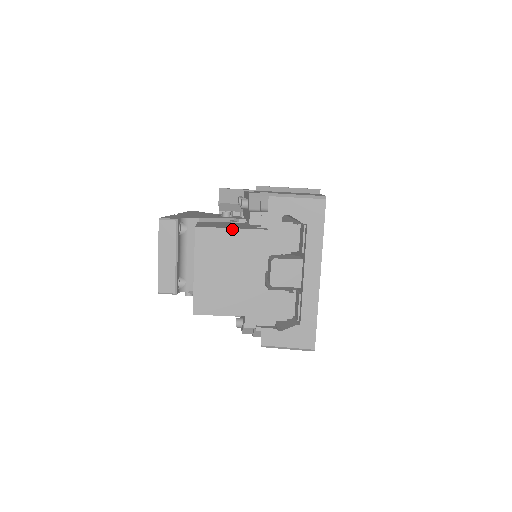
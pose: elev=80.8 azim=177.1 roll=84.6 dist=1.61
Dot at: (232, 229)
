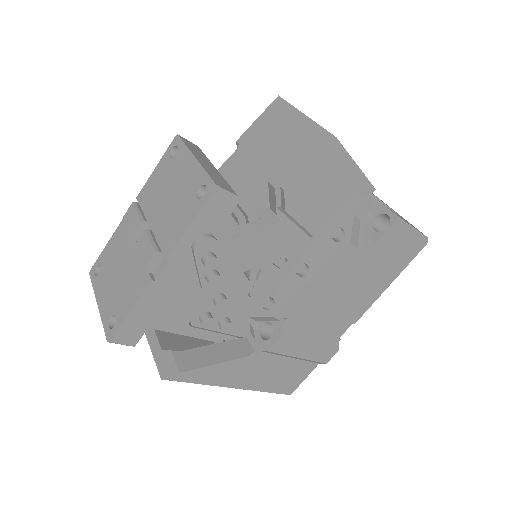
Dot at: occluded
